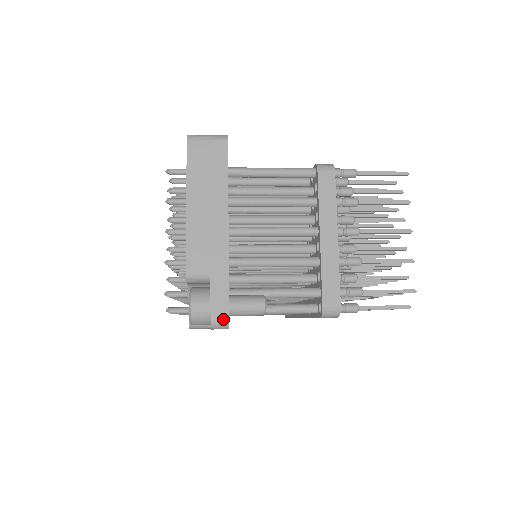
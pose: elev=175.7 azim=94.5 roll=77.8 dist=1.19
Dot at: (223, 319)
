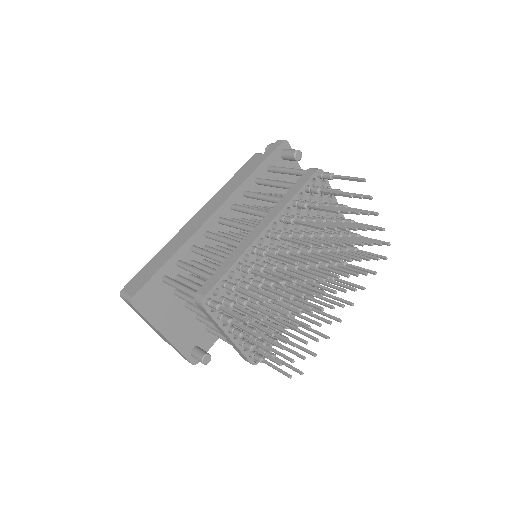
Dot at: occluded
